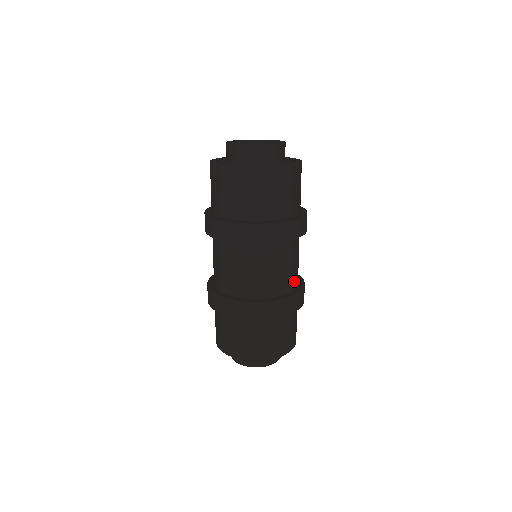
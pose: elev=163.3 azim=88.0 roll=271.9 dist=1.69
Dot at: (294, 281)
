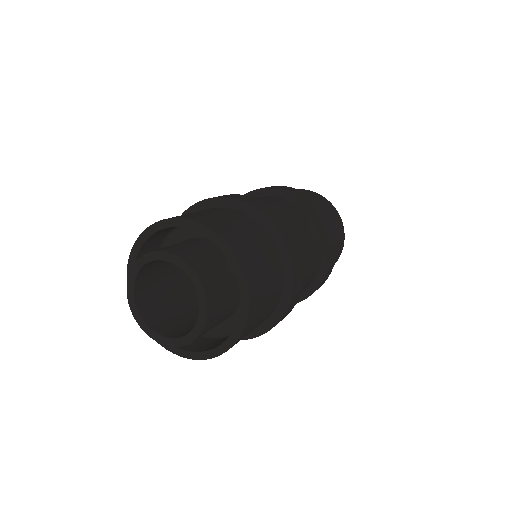
Dot at: occluded
